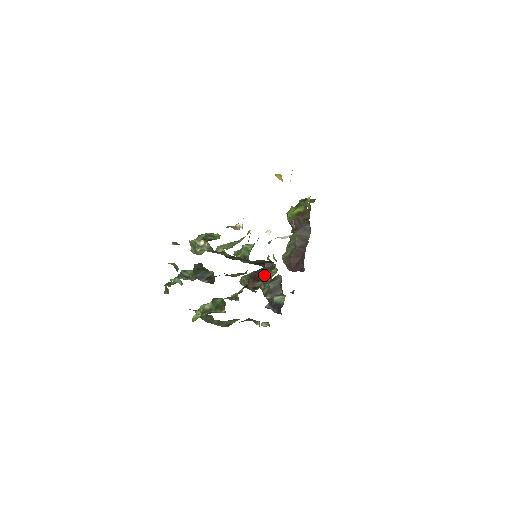
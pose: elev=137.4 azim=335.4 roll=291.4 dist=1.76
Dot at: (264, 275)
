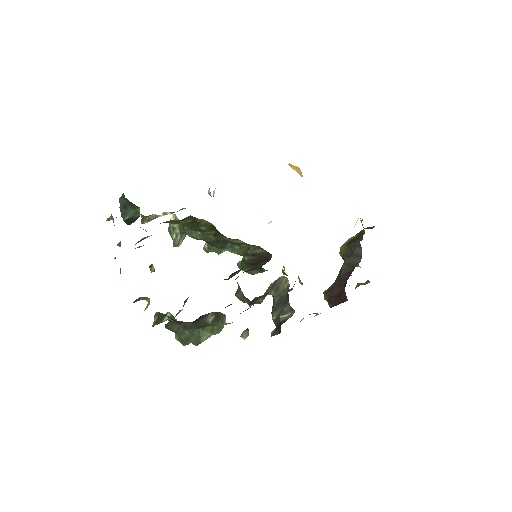
Dot at: occluded
